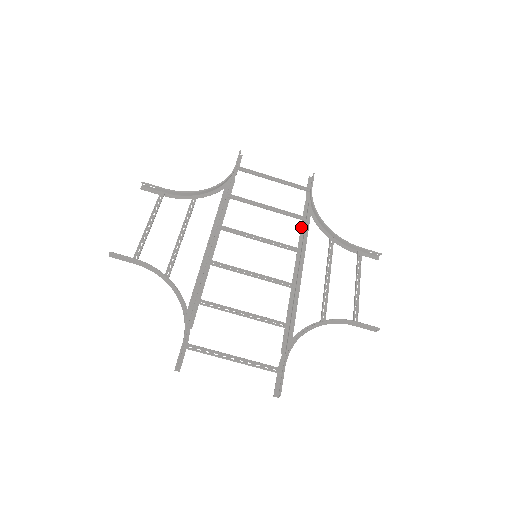
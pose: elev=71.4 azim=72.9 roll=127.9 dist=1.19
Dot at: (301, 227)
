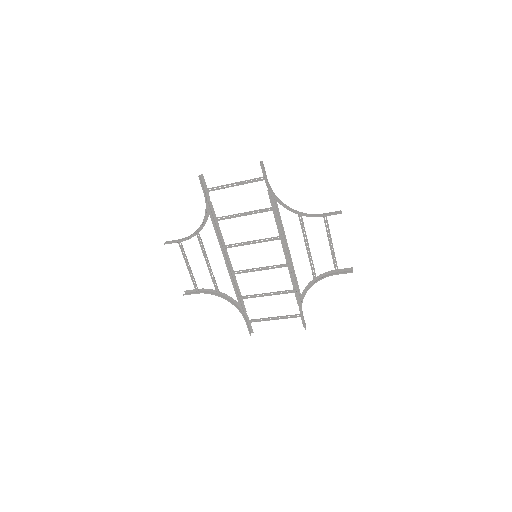
Dot at: (274, 216)
